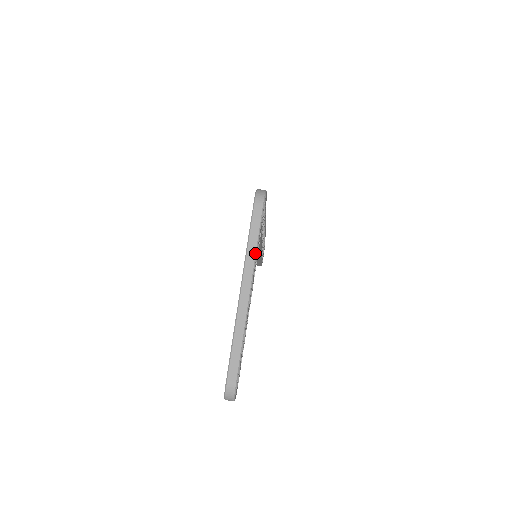
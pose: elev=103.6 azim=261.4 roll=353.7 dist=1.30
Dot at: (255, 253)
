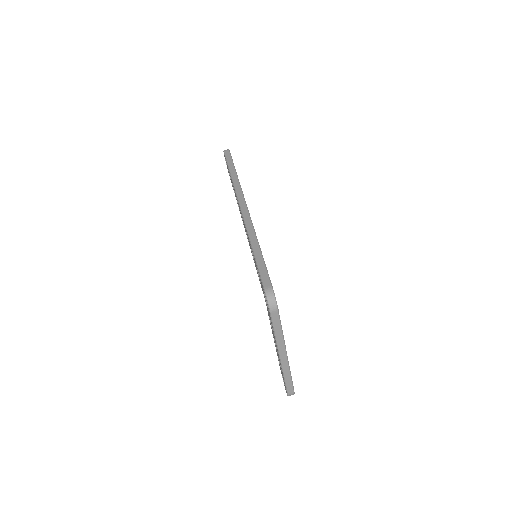
Dot at: (283, 338)
